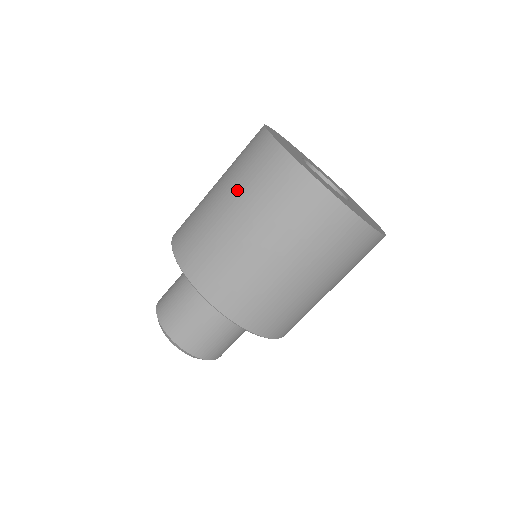
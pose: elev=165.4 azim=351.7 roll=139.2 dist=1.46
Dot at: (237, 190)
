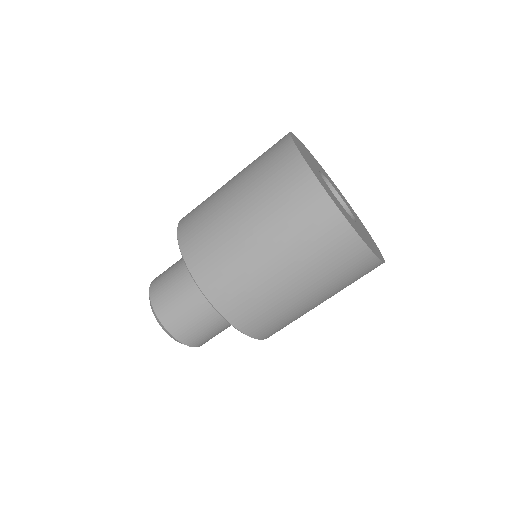
Dot at: (260, 208)
